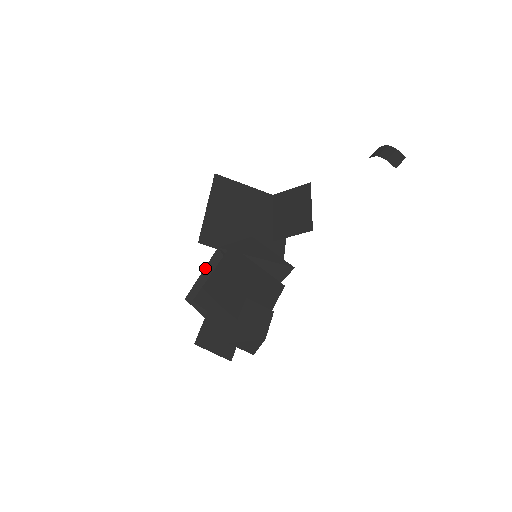
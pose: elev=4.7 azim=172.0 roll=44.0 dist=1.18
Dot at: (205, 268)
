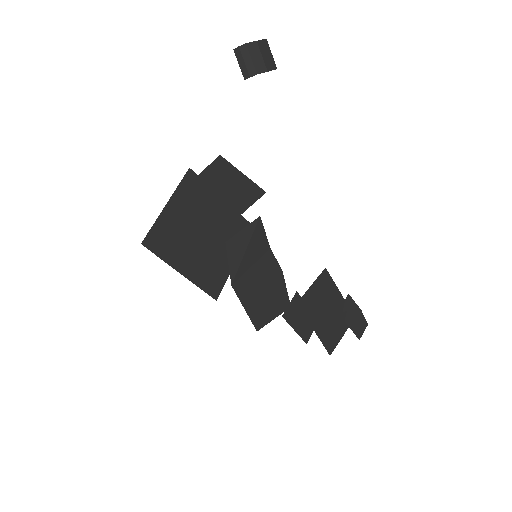
Dot at: (242, 305)
